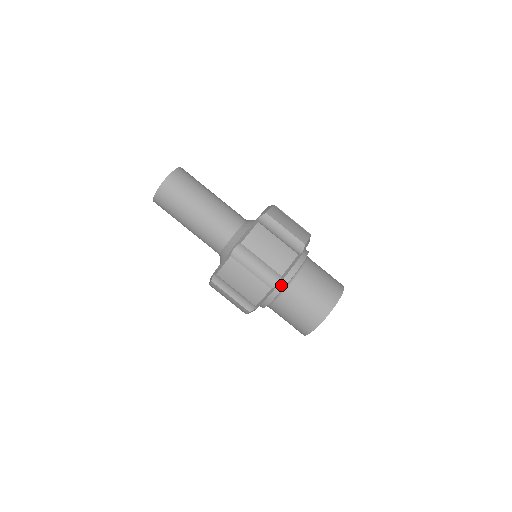
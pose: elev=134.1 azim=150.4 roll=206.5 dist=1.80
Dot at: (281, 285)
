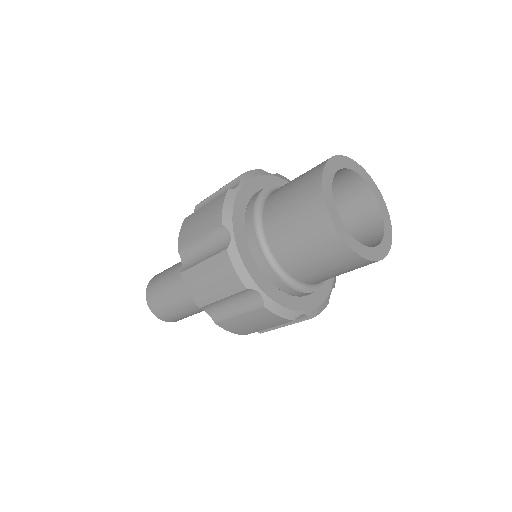
Dot at: (254, 198)
